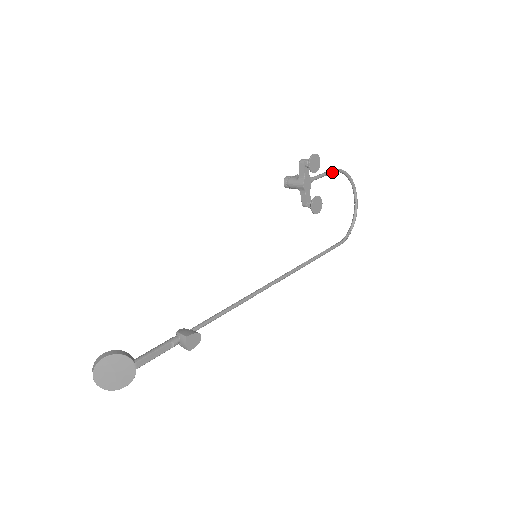
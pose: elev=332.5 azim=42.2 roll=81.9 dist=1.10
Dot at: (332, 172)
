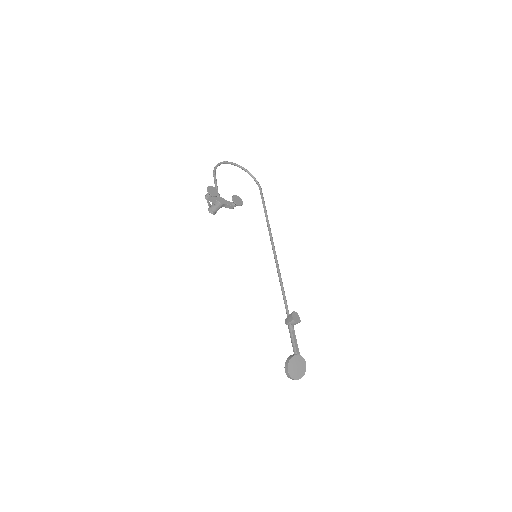
Dot at: (215, 176)
